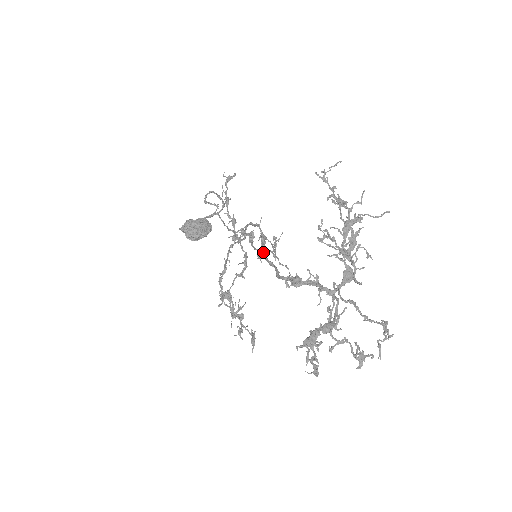
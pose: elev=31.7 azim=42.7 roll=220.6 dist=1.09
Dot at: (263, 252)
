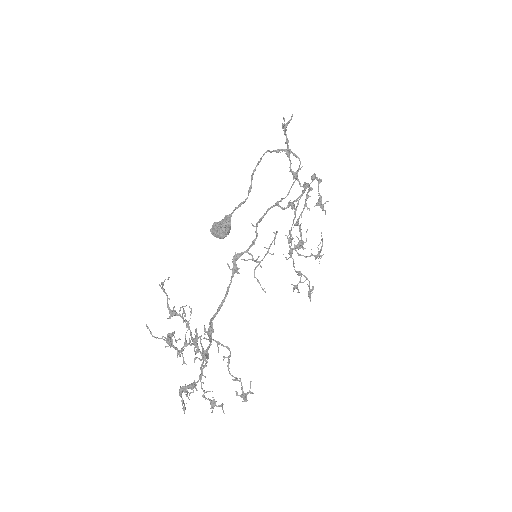
Dot at: (233, 273)
